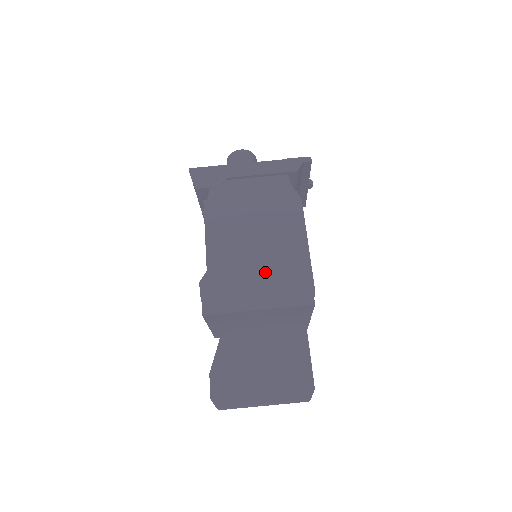
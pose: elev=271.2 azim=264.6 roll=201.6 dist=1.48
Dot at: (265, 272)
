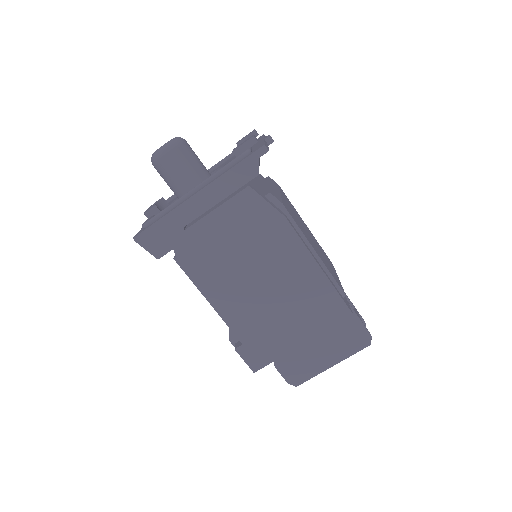
Dot at: (288, 309)
